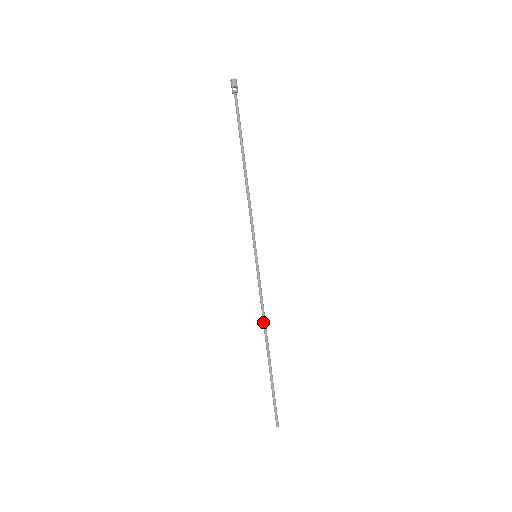
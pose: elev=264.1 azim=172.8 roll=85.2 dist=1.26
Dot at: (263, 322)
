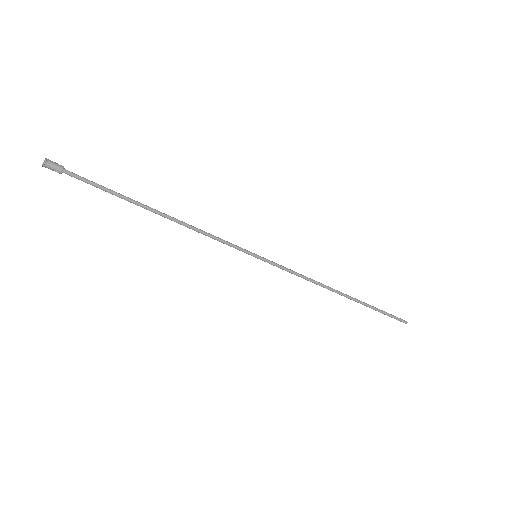
Dot at: occluded
